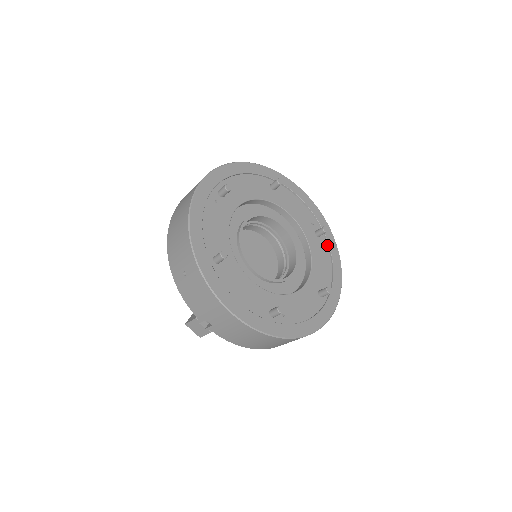
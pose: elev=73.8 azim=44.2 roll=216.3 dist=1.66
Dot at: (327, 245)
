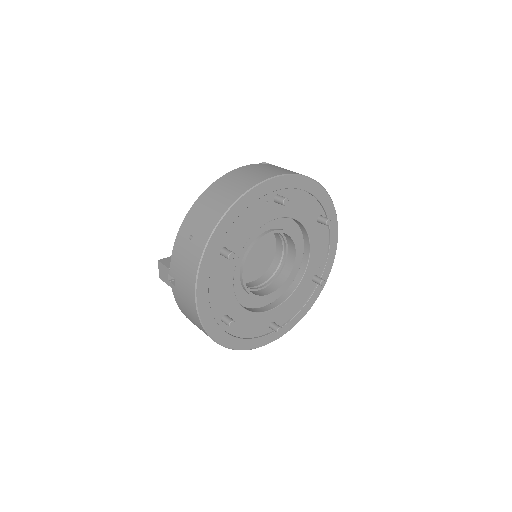
Dot at: (312, 291)
